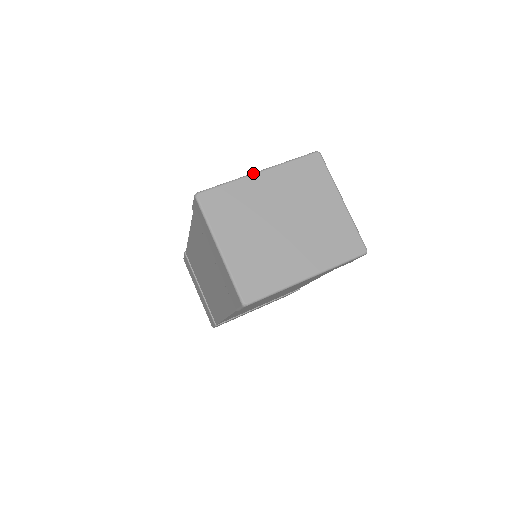
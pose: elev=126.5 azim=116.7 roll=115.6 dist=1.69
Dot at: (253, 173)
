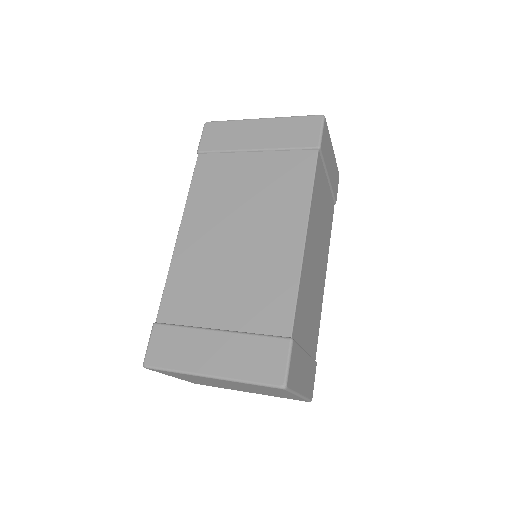
Dot at: occluded
